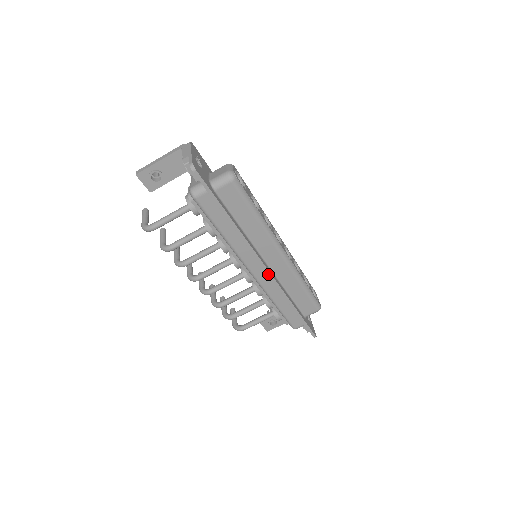
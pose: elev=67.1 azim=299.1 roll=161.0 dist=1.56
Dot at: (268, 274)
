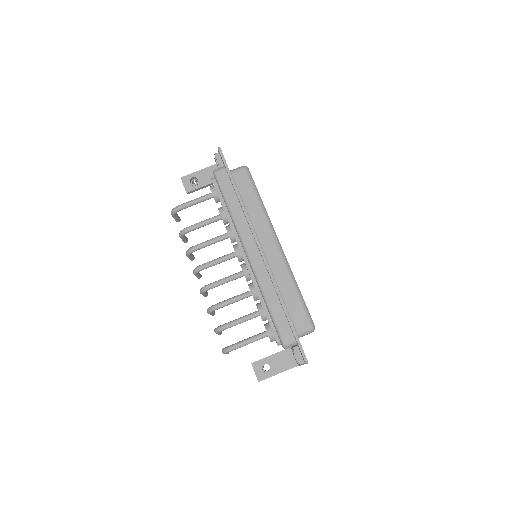
Dot at: (262, 255)
